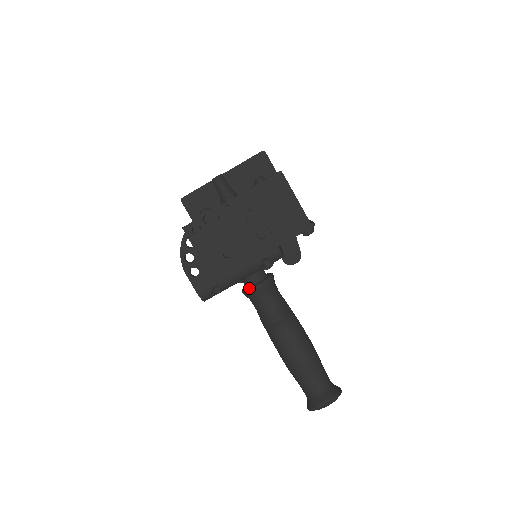
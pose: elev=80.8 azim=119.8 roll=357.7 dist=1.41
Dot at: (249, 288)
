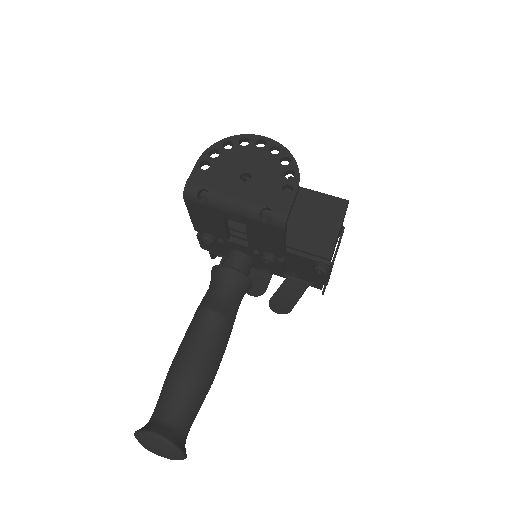
Dot at: occluded
